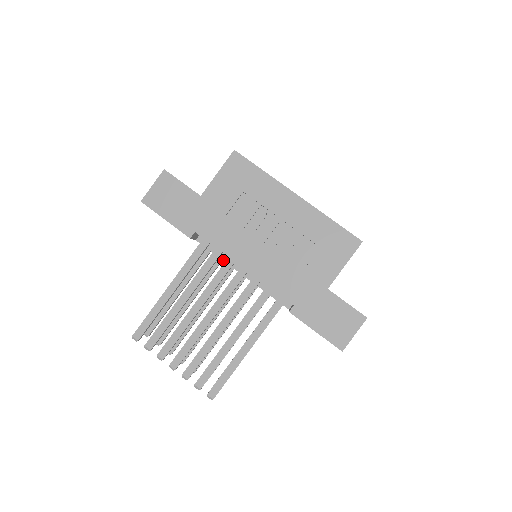
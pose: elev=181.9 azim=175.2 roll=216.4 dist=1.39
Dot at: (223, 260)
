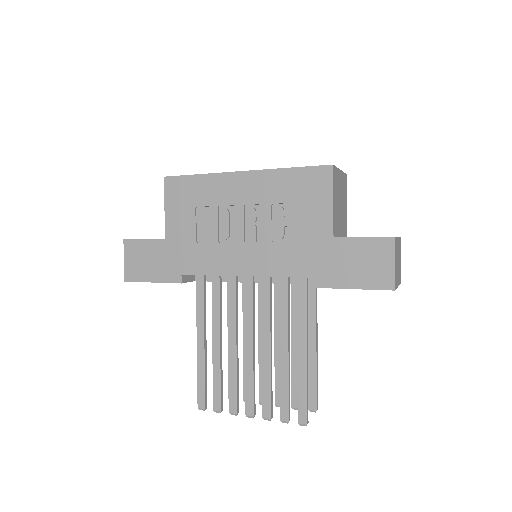
Dot at: occluded
